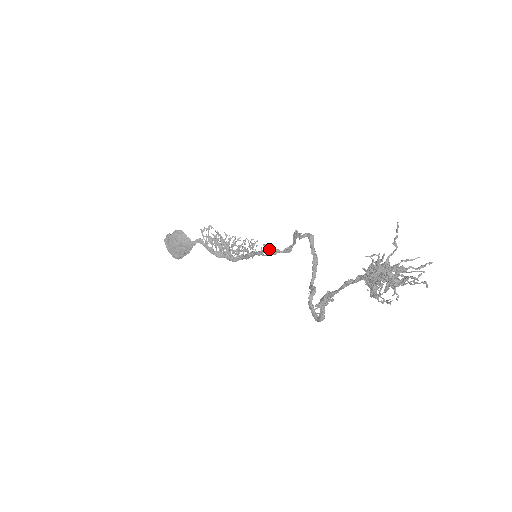
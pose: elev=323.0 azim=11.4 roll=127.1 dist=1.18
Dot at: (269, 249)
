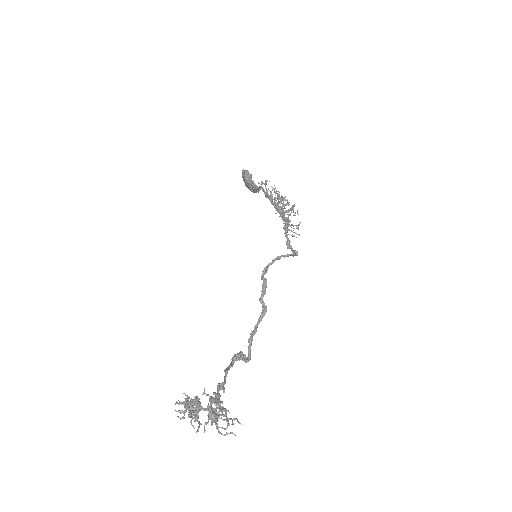
Dot at: (287, 240)
